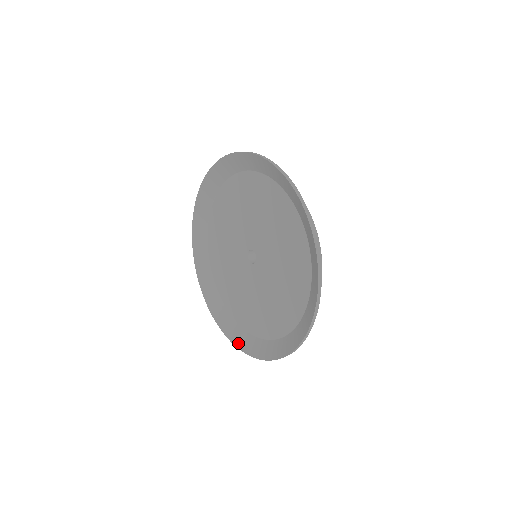
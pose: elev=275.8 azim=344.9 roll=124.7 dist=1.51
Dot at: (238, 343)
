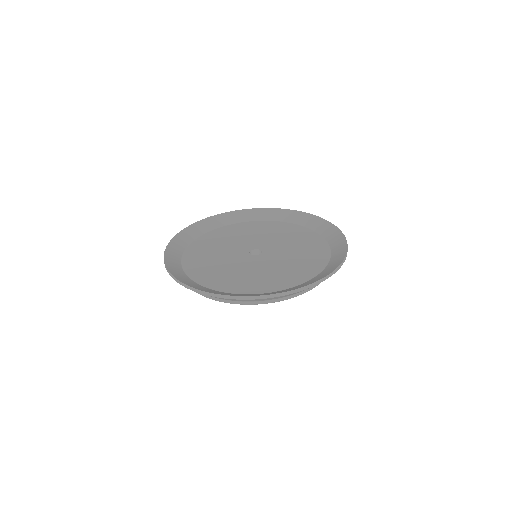
Dot at: (191, 285)
